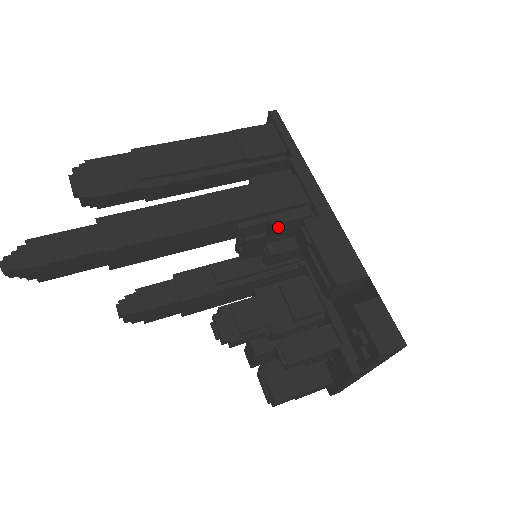
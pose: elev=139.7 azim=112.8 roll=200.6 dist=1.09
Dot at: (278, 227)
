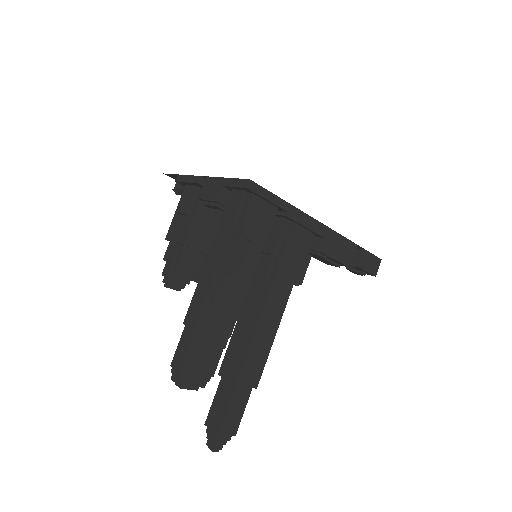
Dot at: occluded
